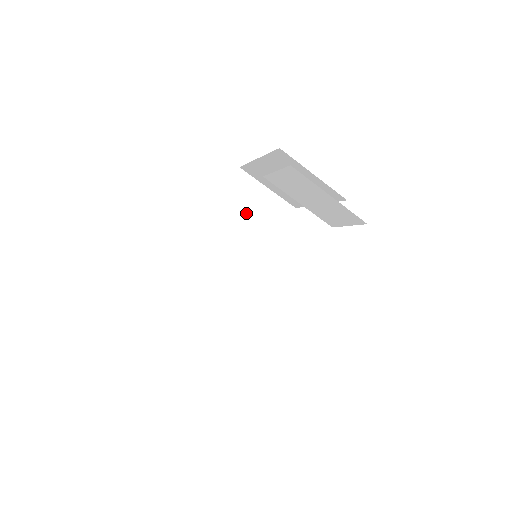
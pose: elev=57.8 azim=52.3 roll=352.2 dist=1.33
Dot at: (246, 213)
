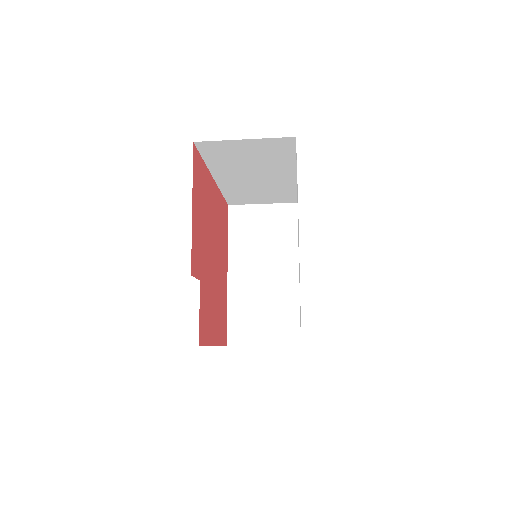
Dot at: (241, 159)
